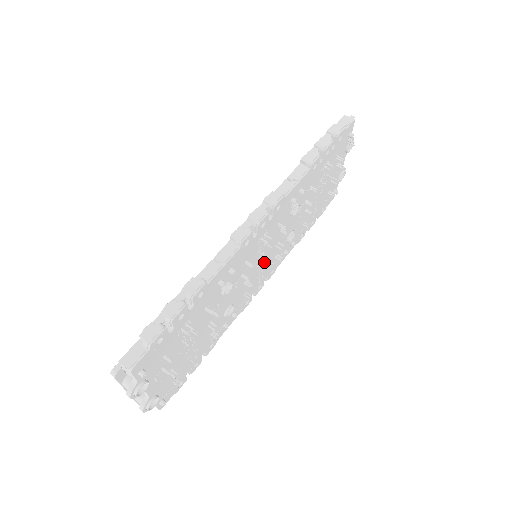
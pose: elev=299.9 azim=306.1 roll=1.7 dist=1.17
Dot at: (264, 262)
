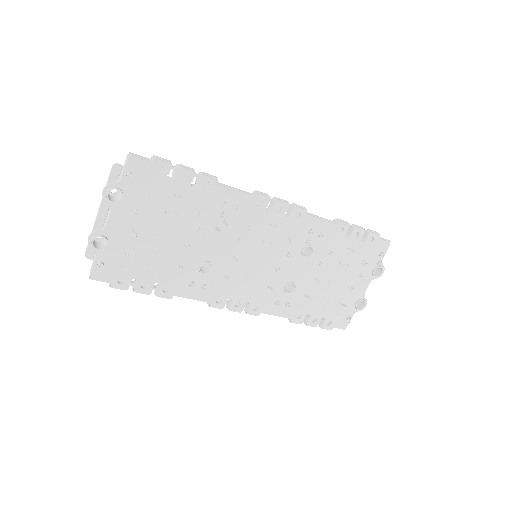
Dot at: (258, 270)
